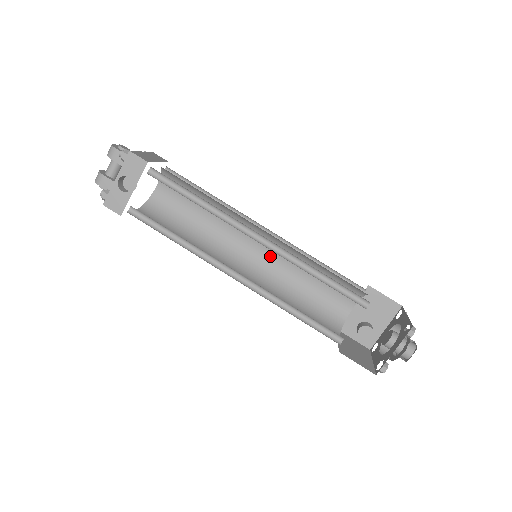
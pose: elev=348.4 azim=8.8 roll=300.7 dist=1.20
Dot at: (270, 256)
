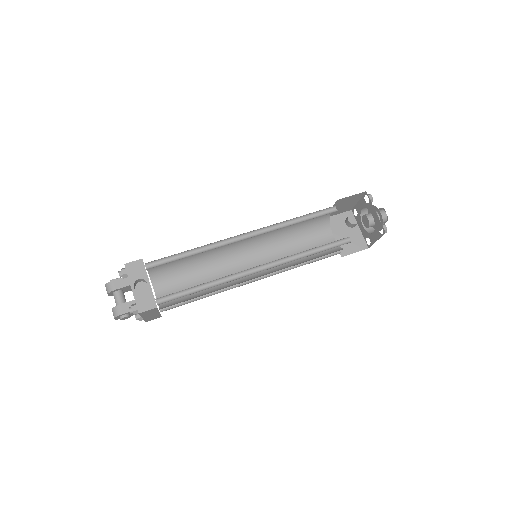
Dot at: (262, 258)
